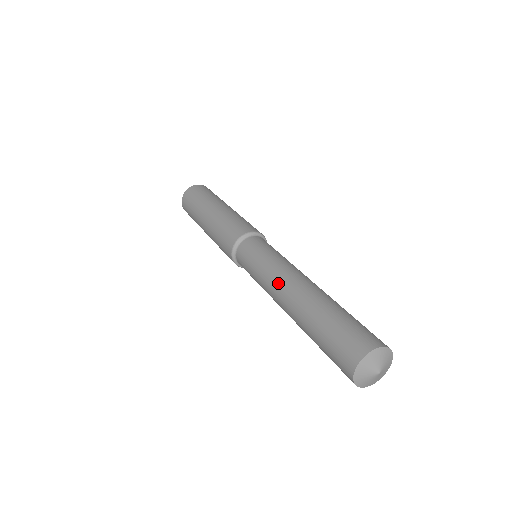
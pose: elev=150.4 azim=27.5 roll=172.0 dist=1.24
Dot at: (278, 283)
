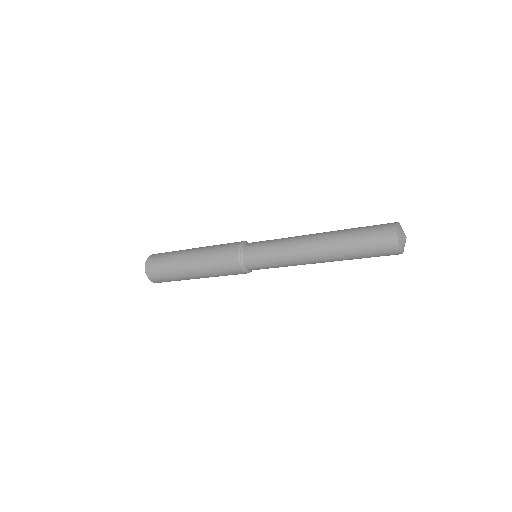
Dot at: (302, 236)
